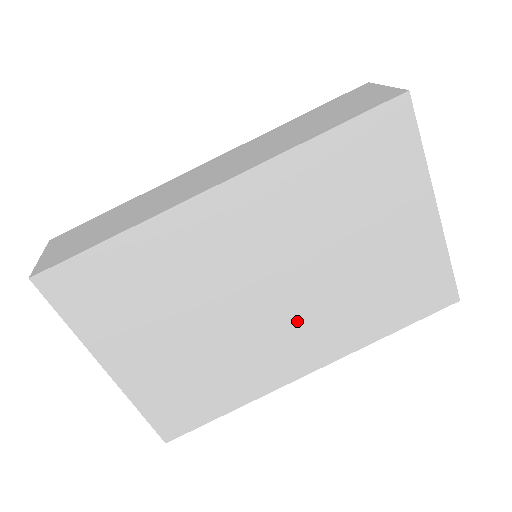
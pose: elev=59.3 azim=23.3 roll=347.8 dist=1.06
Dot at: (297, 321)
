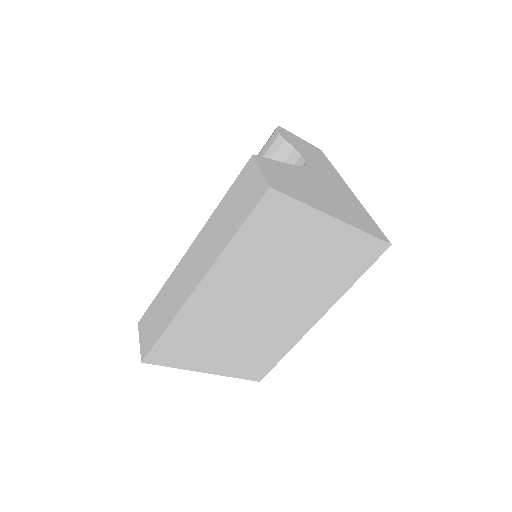
Dot at: (290, 307)
